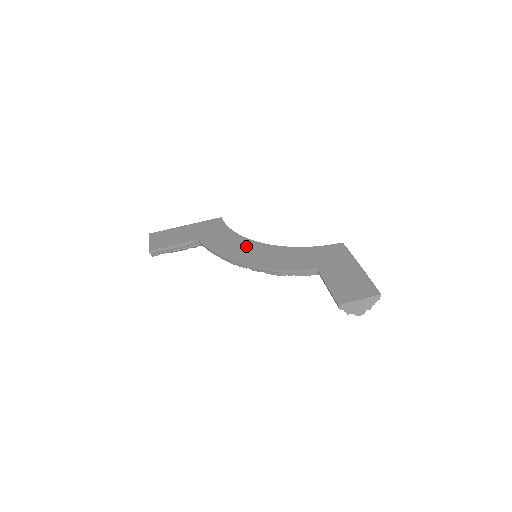
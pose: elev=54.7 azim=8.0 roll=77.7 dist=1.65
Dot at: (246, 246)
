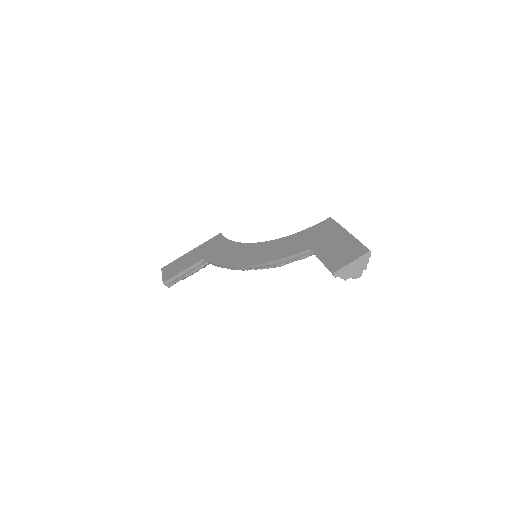
Dot at: (245, 250)
